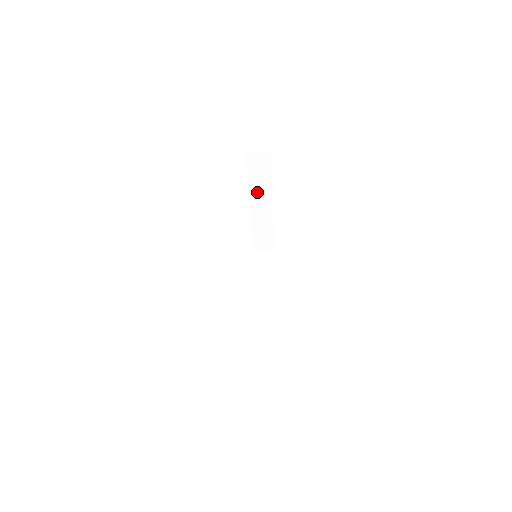
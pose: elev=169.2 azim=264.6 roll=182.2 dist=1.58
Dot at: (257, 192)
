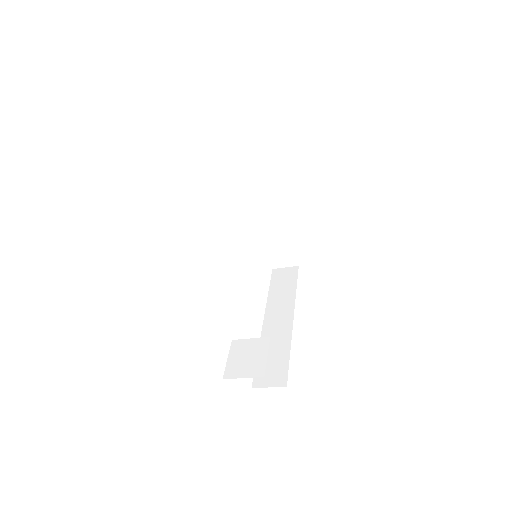
Dot at: (258, 184)
